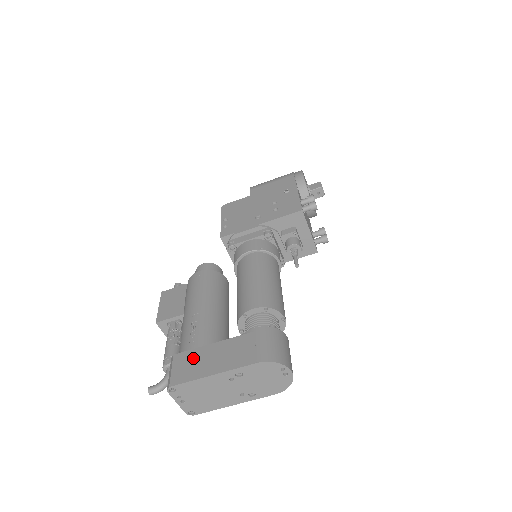
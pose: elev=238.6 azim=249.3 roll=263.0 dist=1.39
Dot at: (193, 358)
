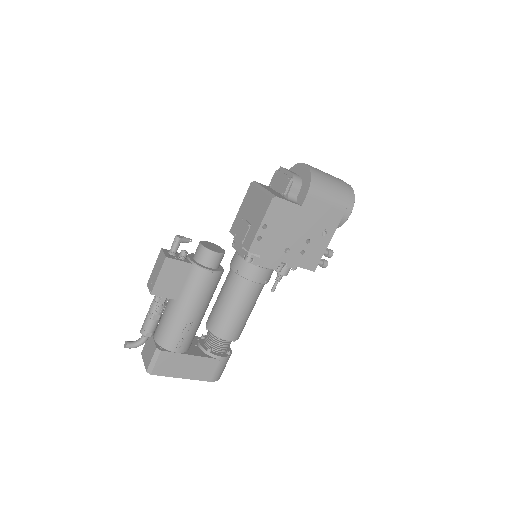
Dot at: (174, 361)
